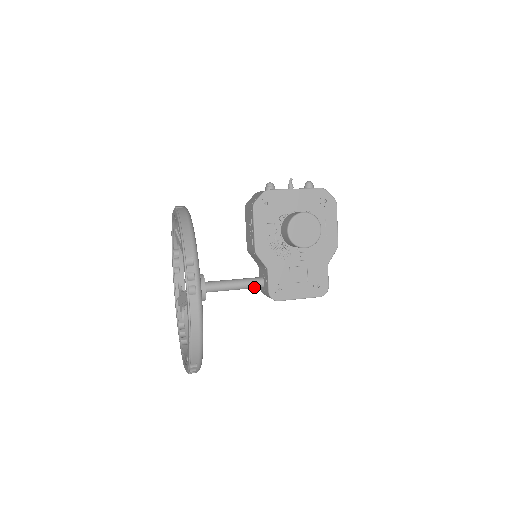
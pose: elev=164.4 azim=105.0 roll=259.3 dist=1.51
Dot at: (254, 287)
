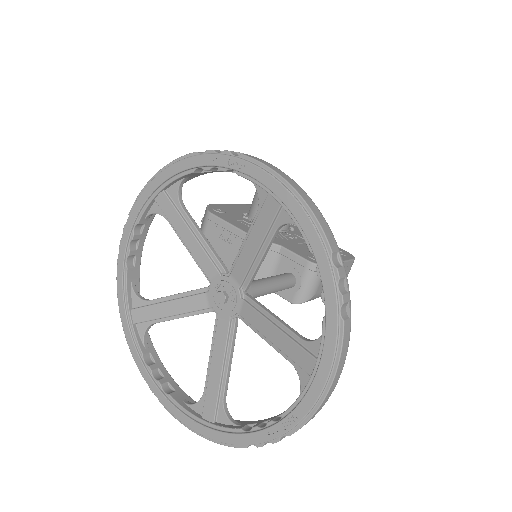
Dot at: (287, 281)
